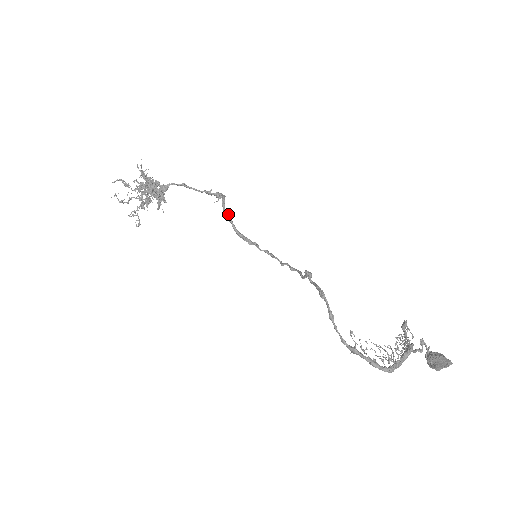
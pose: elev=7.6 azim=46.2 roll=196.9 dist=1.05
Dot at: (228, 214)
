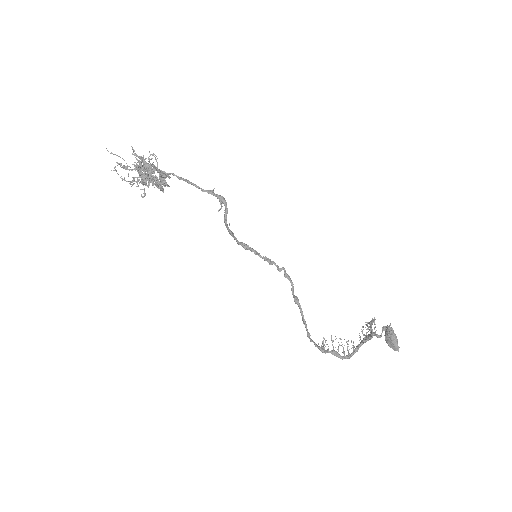
Dot at: (230, 231)
